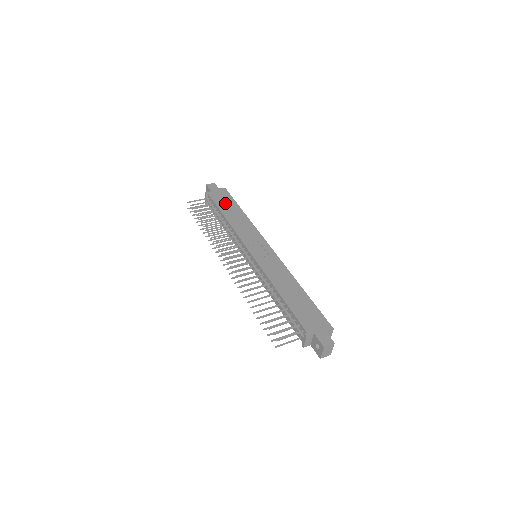
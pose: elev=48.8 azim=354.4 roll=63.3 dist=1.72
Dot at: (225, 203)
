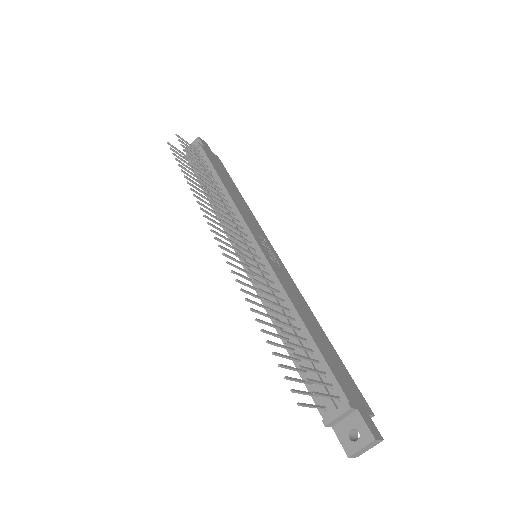
Dot at: (221, 171)
